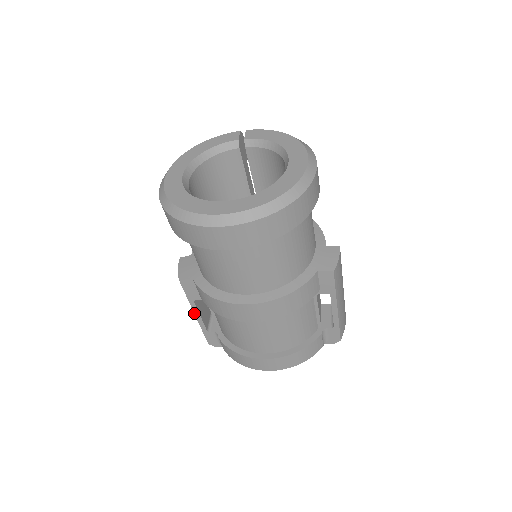
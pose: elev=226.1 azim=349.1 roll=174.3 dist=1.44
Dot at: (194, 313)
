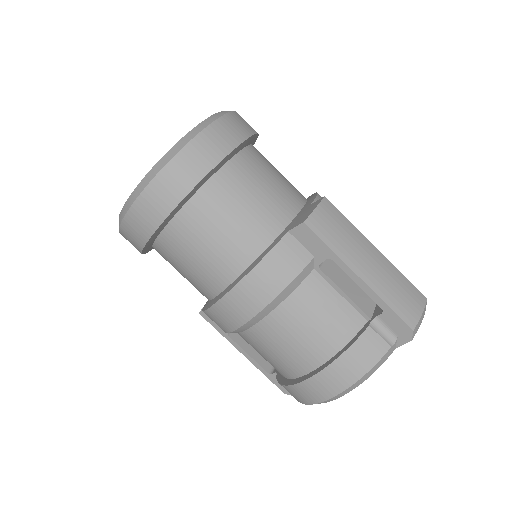
Dot at: (240, 352)
